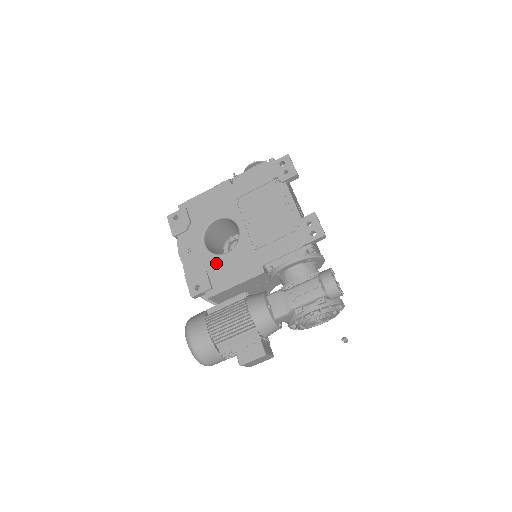
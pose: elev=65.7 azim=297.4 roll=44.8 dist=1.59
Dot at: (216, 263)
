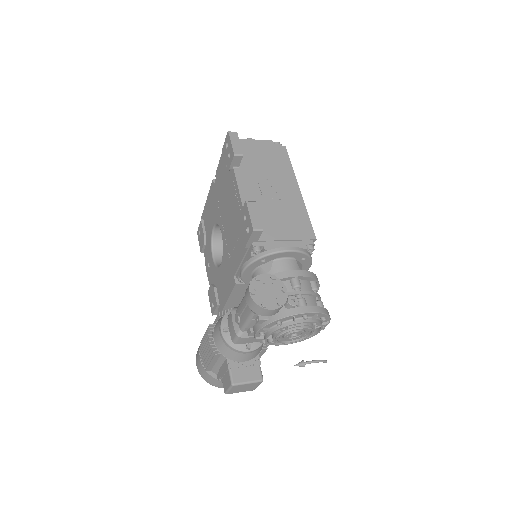
Dot at: (218, 277)
